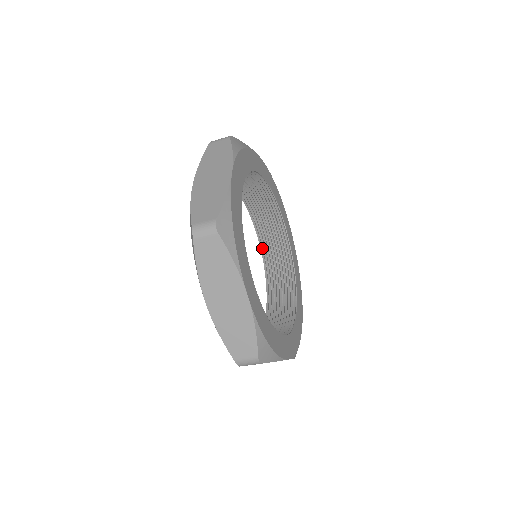
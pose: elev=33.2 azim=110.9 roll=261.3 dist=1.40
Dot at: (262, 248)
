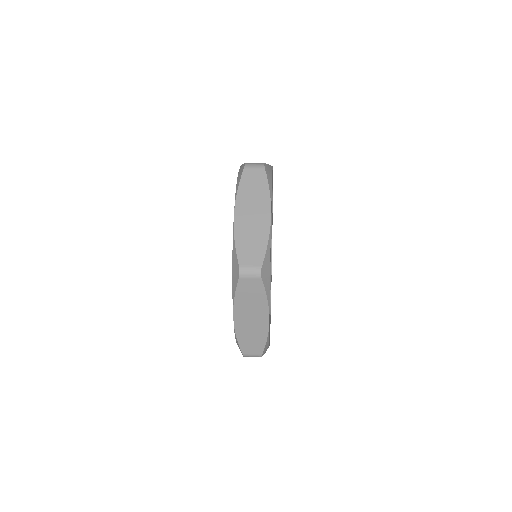
Dot at: occluded
